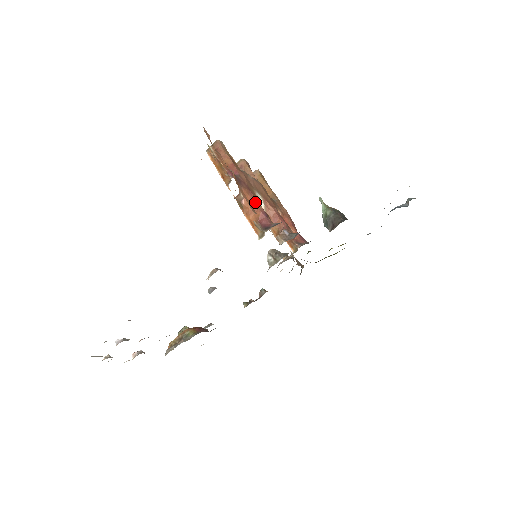
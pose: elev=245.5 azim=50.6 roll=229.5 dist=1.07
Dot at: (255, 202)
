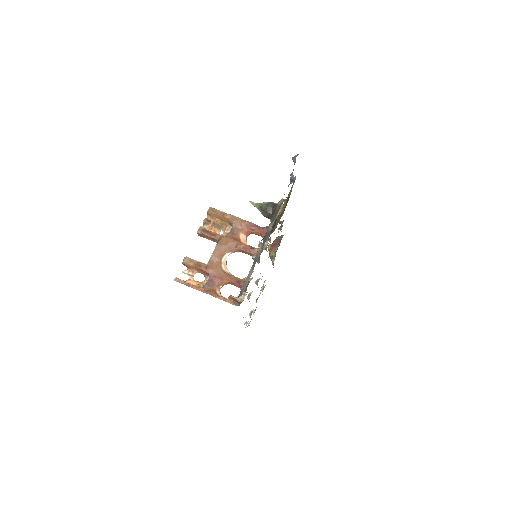
Dot at: (228, 281)
